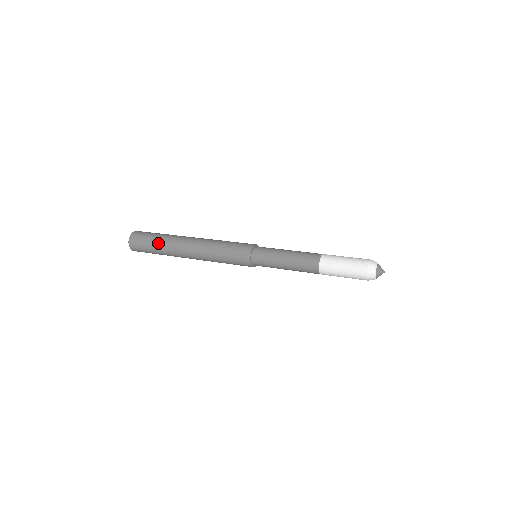
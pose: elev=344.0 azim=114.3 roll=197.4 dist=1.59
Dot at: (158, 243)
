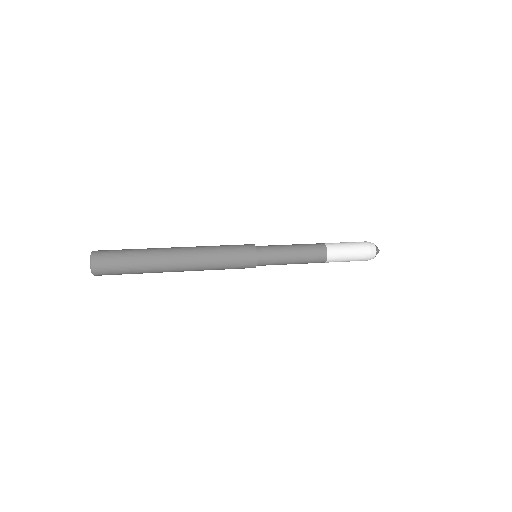
Dot at: (136, 254)
